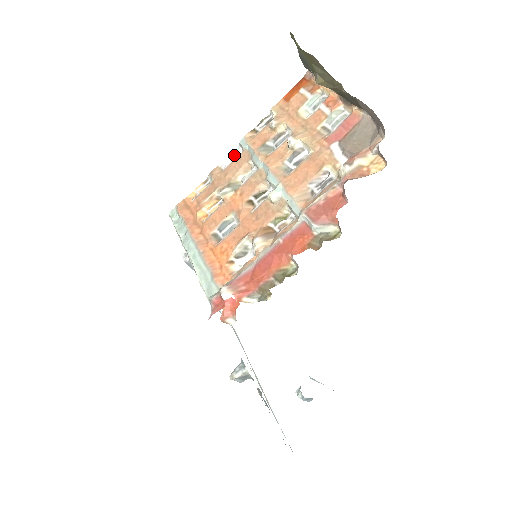
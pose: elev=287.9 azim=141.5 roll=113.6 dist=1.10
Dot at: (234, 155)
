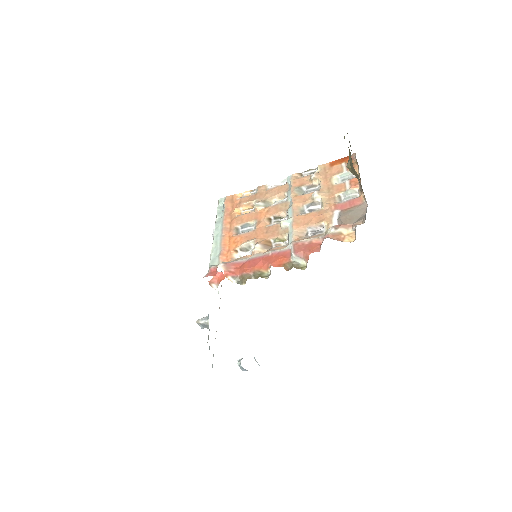
Dot at: (280, 183)
